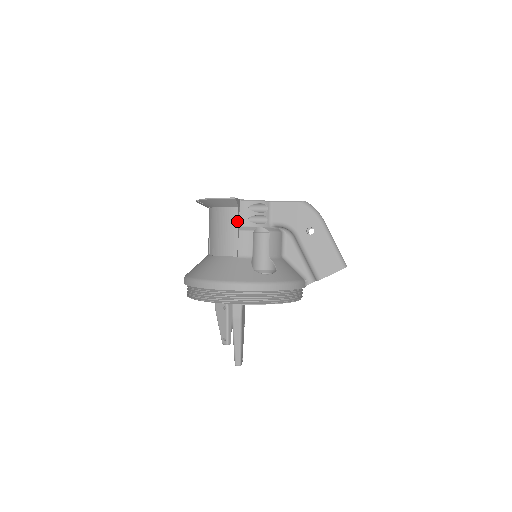
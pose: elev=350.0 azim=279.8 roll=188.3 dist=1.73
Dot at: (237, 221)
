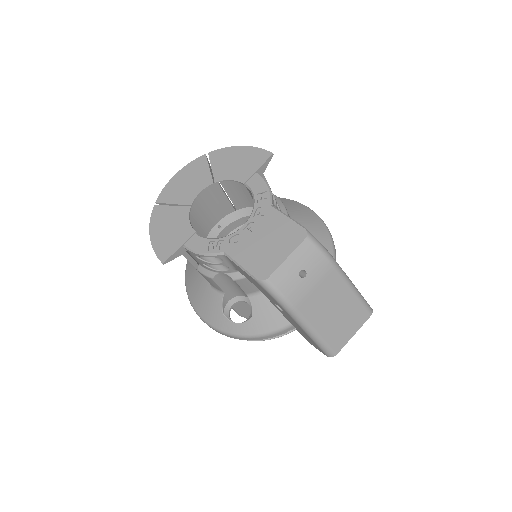
Dot at: occluded
